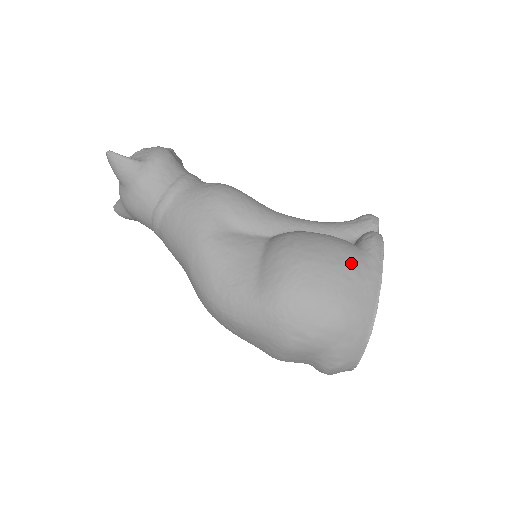
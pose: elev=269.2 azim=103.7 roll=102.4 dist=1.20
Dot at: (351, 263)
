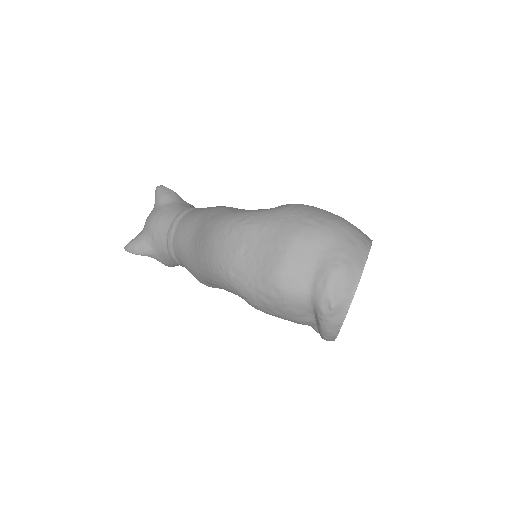
Dot at: occluded
